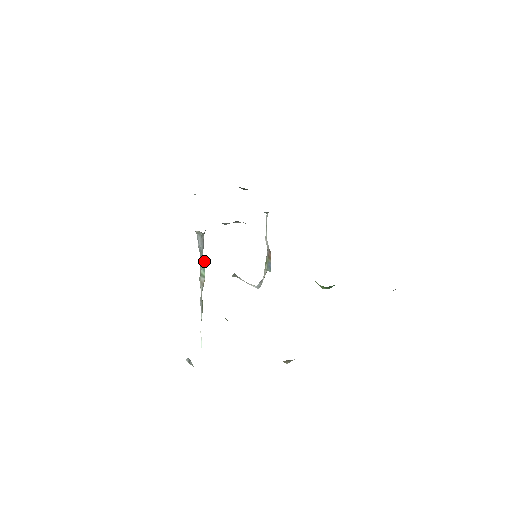
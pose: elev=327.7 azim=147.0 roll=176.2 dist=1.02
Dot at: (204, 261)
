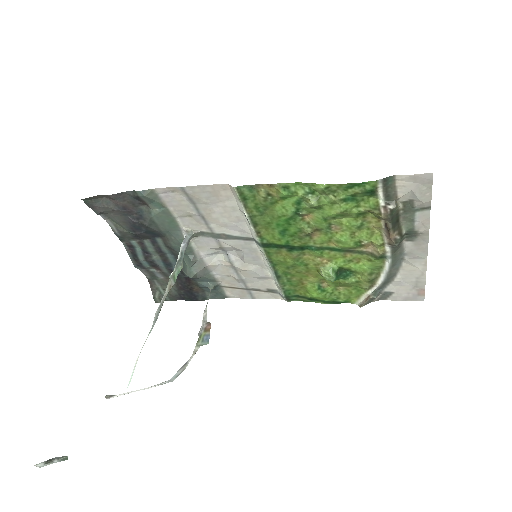
Dot at: (182, 263)
